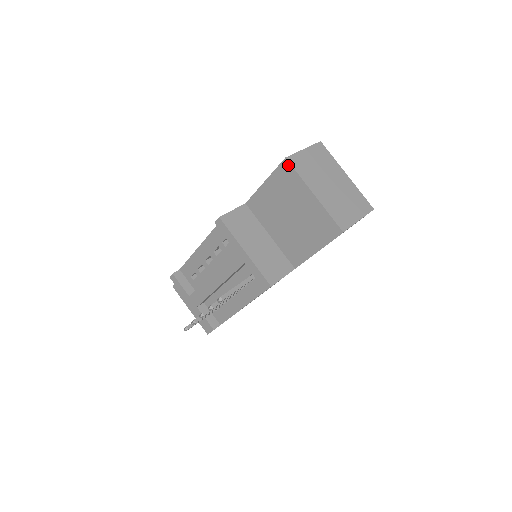
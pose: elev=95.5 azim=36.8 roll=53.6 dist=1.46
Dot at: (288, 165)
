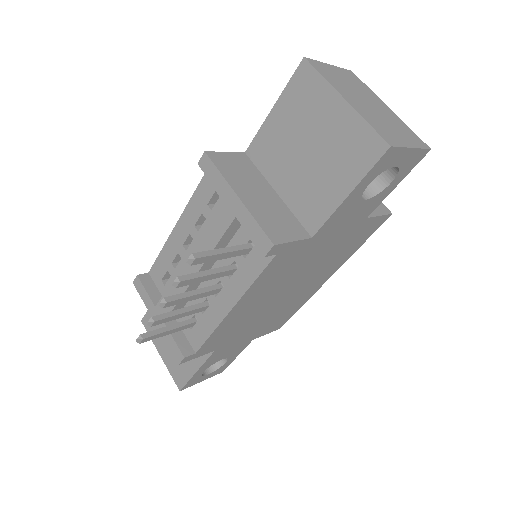
Dot at: (307, 67)
